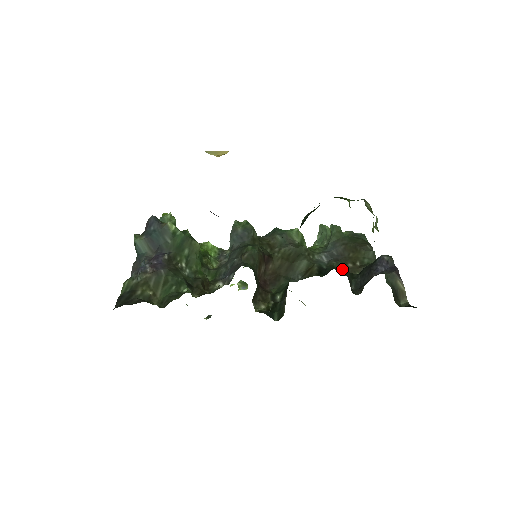
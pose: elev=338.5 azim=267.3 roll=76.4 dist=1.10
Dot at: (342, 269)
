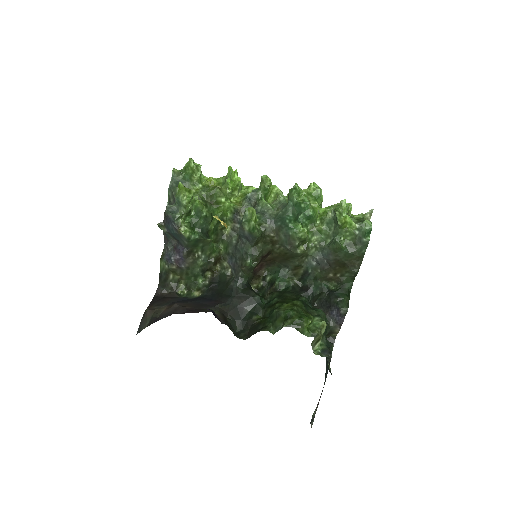
Dot at: (322, 277)
